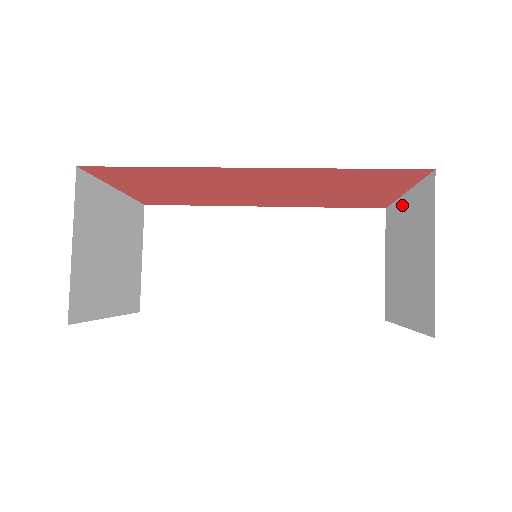
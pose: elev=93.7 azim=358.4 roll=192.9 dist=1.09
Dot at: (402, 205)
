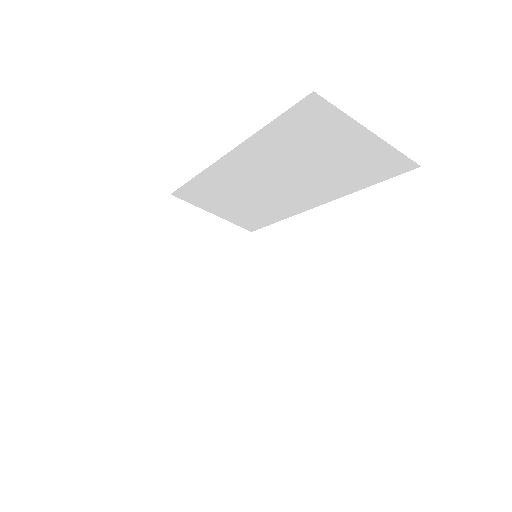
Dot at: occluded
